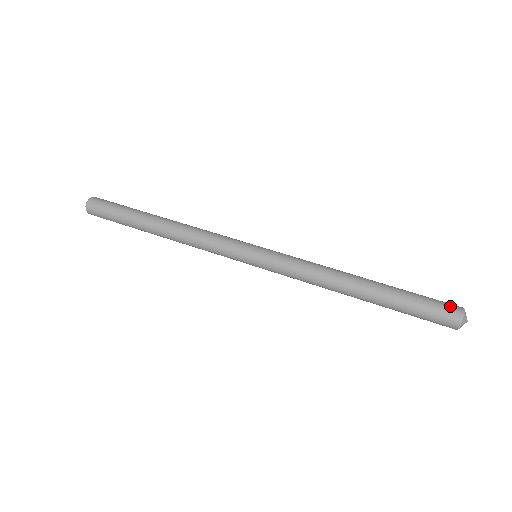
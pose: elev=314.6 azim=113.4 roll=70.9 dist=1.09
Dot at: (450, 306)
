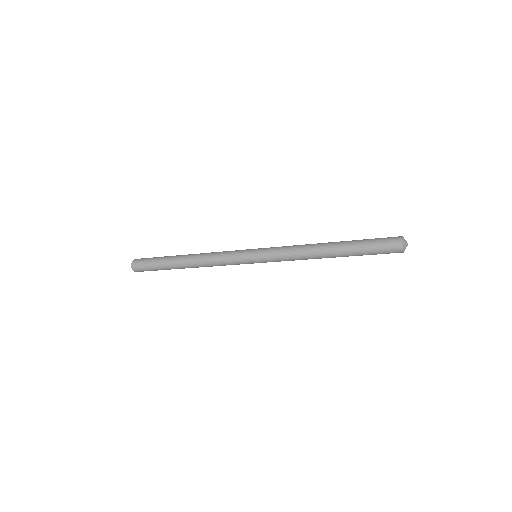
Dot at: occluded
